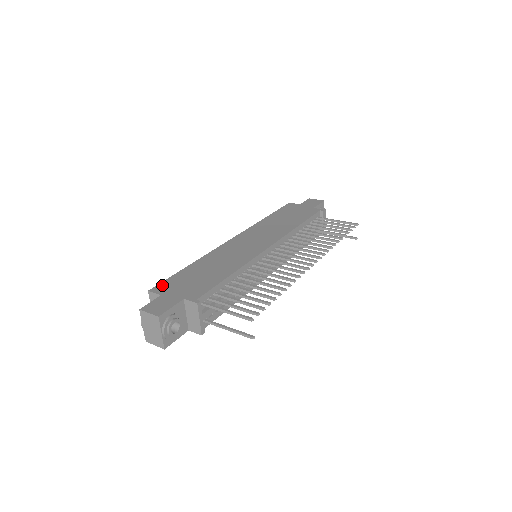
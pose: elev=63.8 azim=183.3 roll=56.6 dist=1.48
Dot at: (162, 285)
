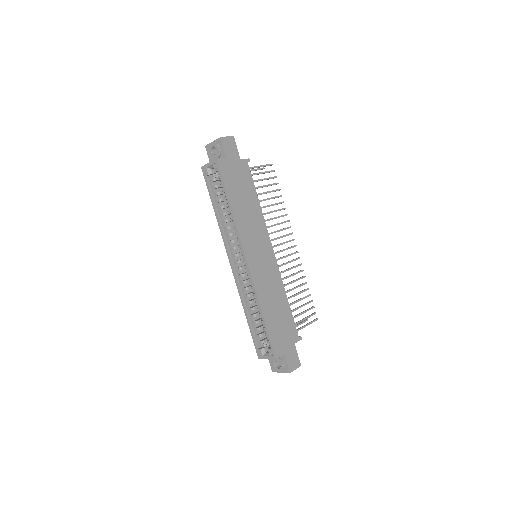
Dot at: (276, 348)
